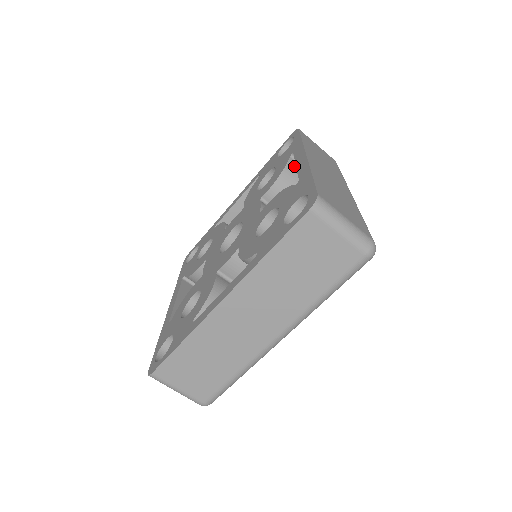
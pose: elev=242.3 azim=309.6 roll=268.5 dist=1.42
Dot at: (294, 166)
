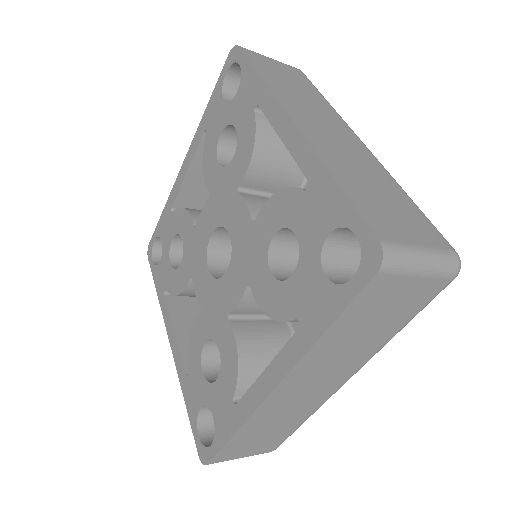
Dot at: occluded
